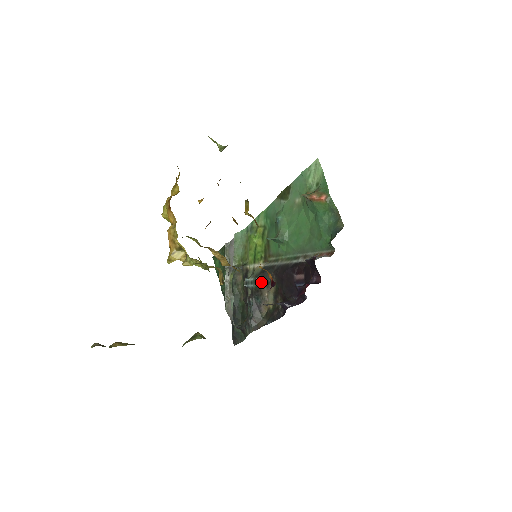
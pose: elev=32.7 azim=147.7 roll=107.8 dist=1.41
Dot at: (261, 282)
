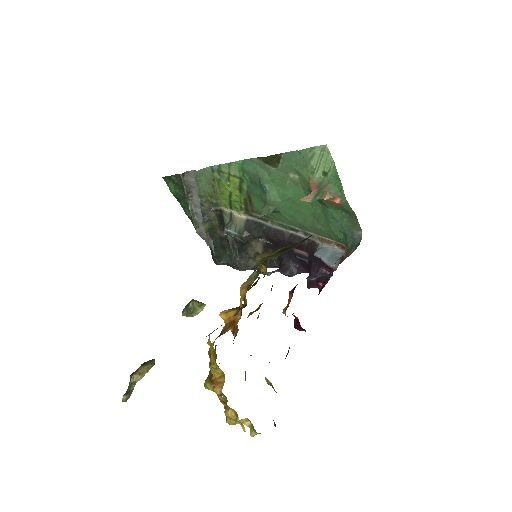
Dot at: (248, 238)
